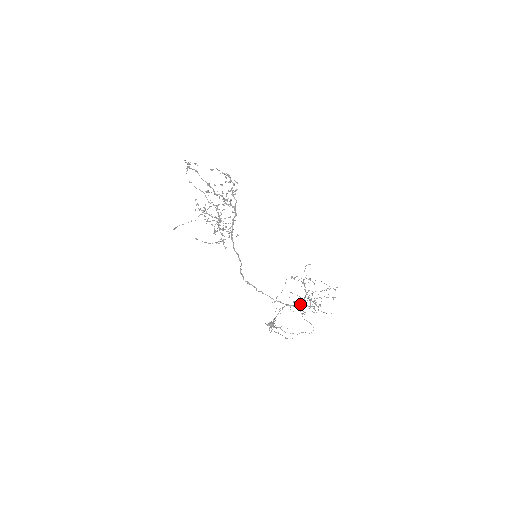
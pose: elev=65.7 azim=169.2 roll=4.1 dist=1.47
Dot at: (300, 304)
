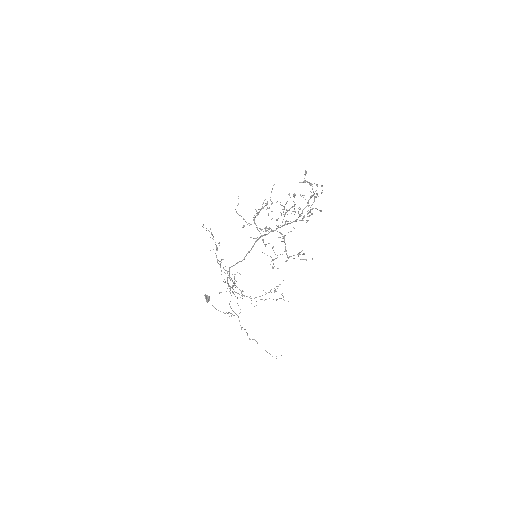
Dot at: (235, 285)
